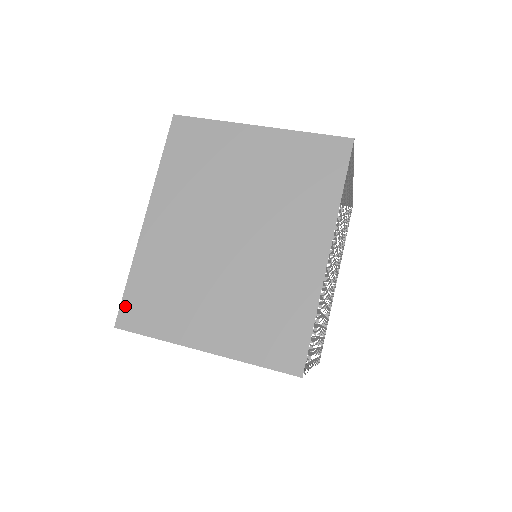
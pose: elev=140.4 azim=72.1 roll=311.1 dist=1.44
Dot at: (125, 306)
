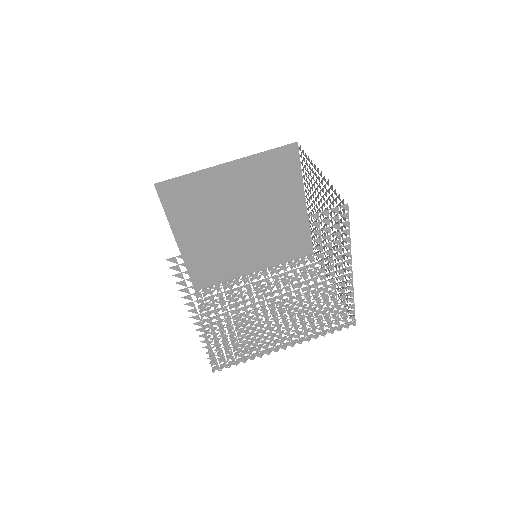
Dot at: occluded
